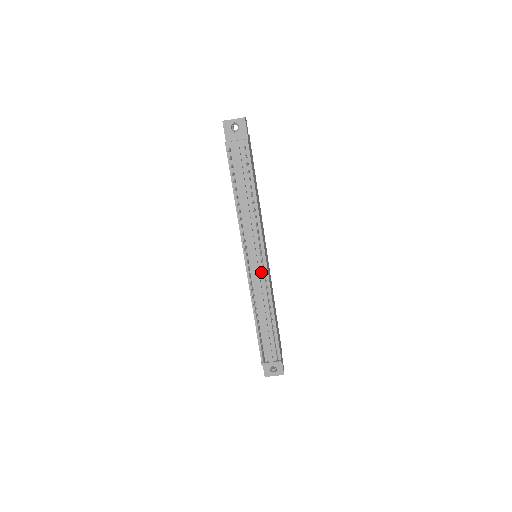
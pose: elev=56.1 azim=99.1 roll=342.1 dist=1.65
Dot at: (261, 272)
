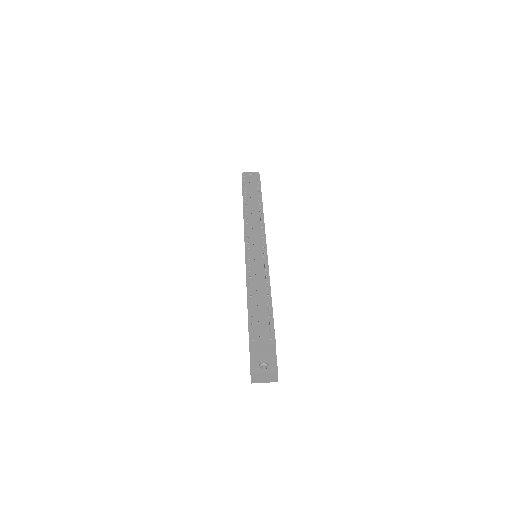
Dot at: (260, 255)
